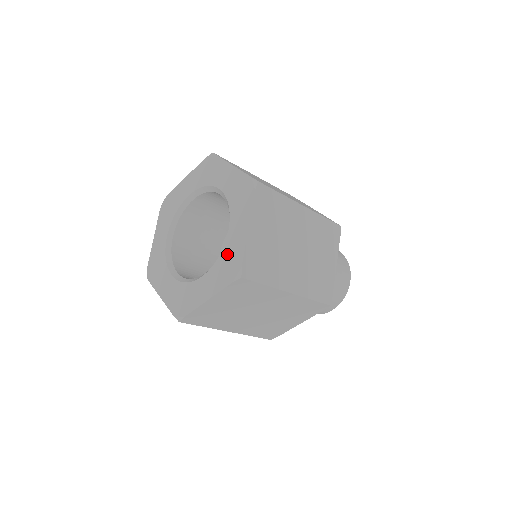
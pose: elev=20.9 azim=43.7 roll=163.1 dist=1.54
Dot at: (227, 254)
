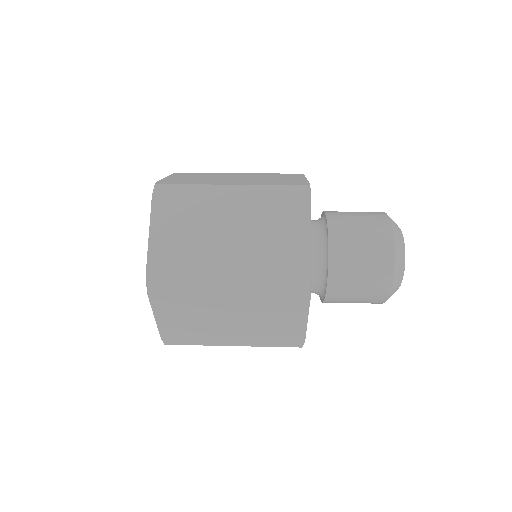
Dot at: occluded
